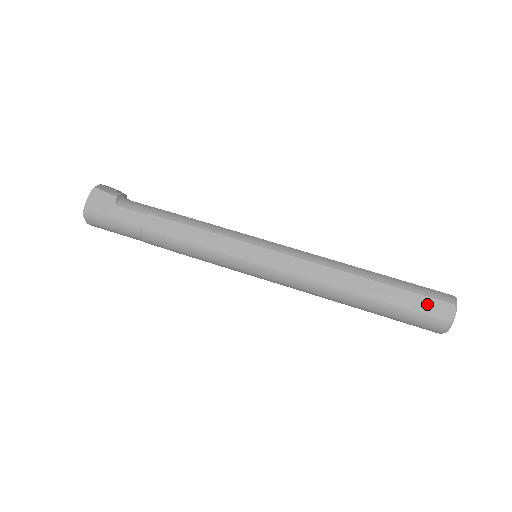
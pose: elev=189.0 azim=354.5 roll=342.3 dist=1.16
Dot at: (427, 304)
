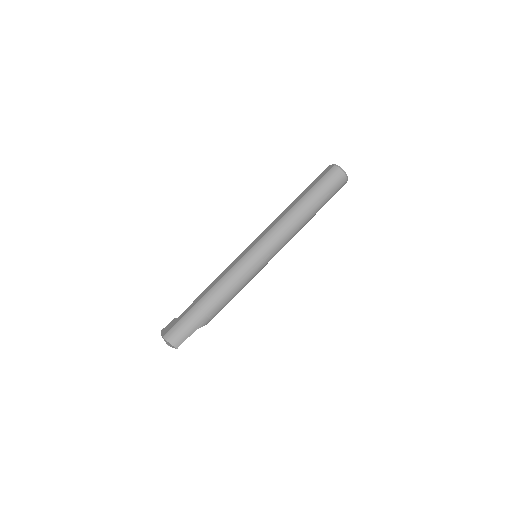
Dot at: (321, 175)
